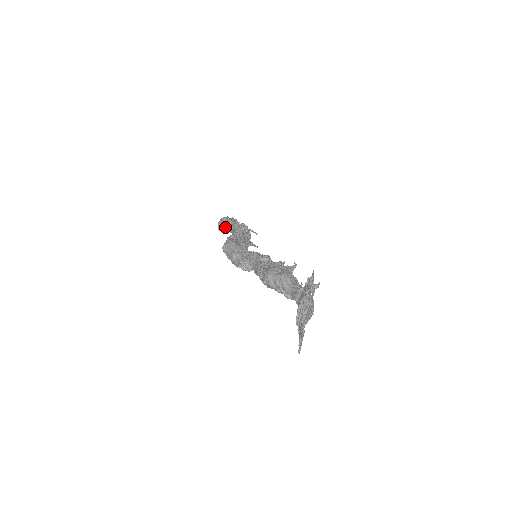
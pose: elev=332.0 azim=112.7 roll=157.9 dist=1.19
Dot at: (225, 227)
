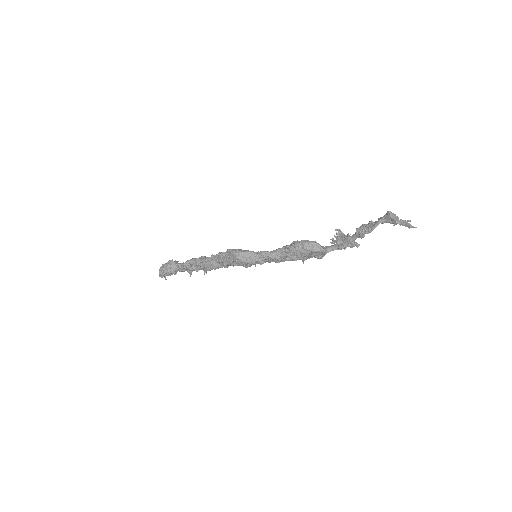
Dot at: (178, 266)
